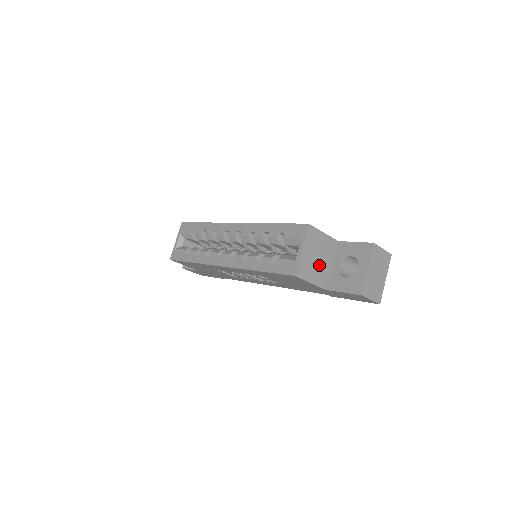
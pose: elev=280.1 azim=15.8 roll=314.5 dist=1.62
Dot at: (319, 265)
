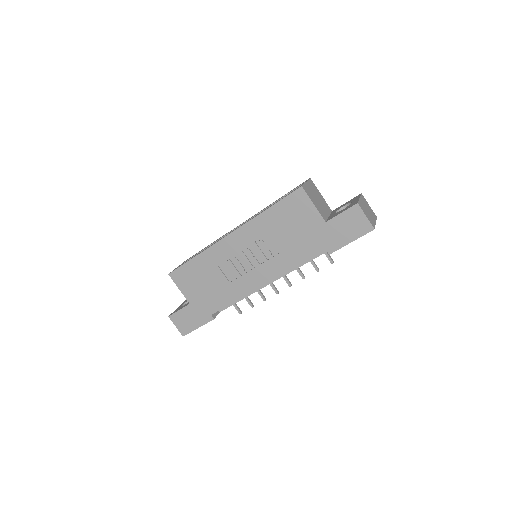
Dot at: (319, 204)
